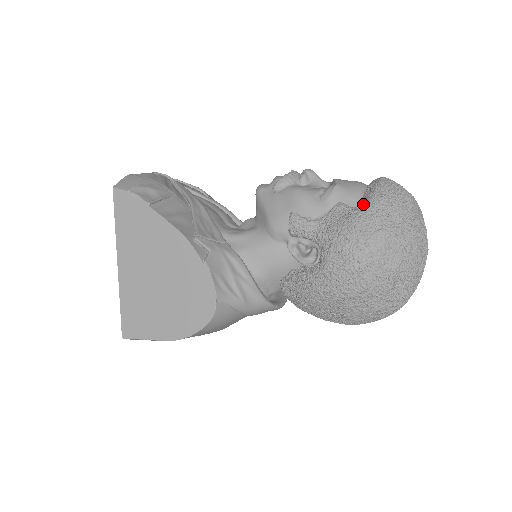
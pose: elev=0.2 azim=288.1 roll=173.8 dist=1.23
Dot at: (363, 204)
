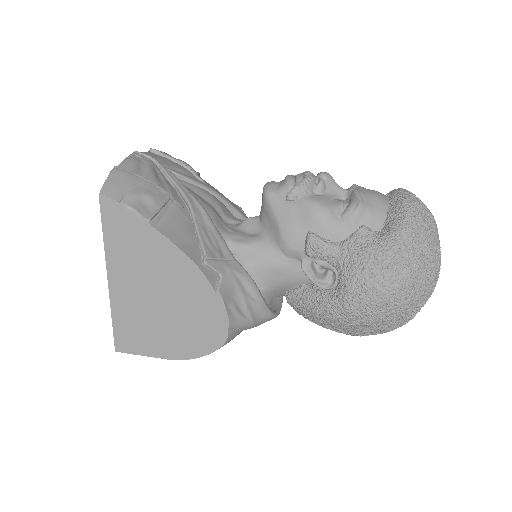
Dot at: (390, 234)
